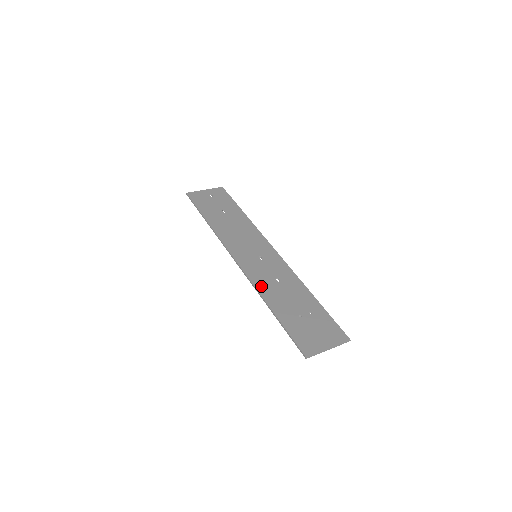
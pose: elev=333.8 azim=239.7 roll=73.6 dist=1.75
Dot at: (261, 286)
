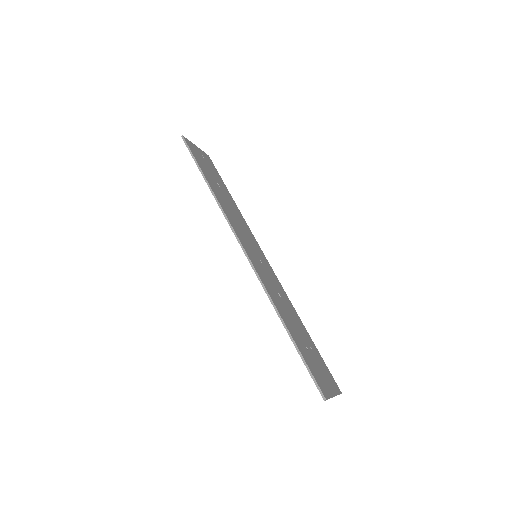
Dot at: (272, 294)
